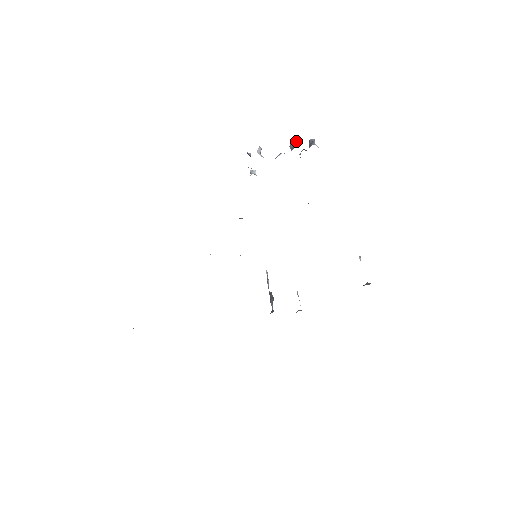
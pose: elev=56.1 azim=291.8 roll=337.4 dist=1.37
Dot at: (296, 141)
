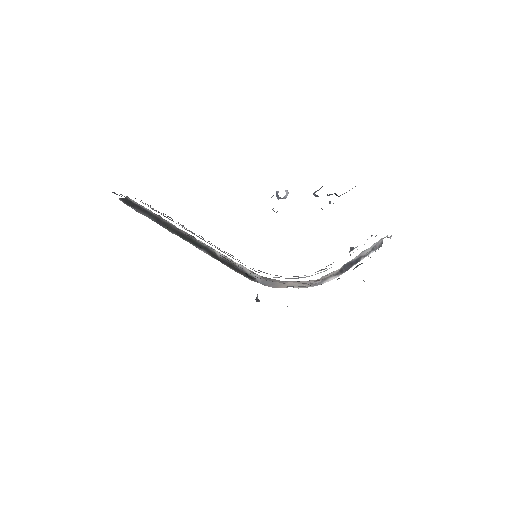
Dot at: occluded
